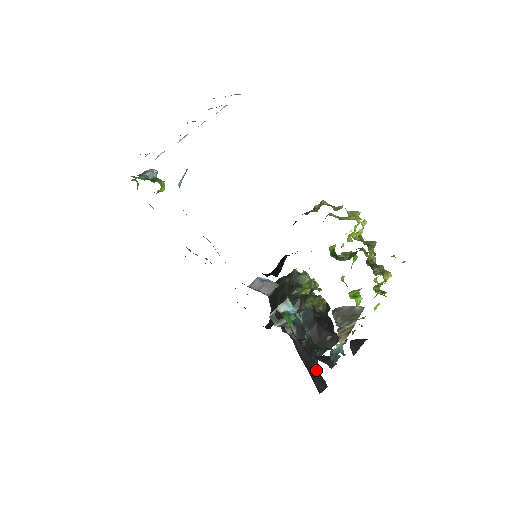
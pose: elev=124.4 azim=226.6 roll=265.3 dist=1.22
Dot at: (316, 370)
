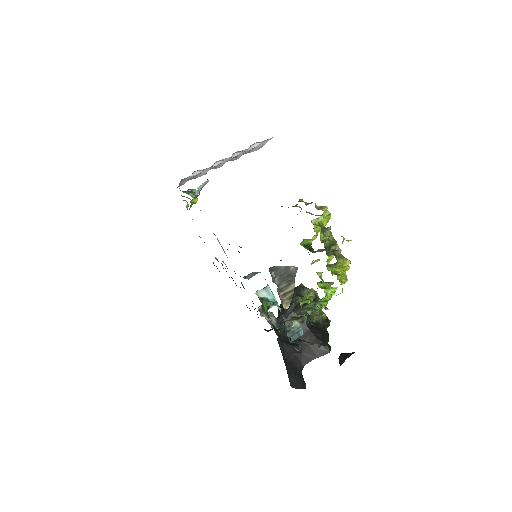
Dot at: (300, 372)
